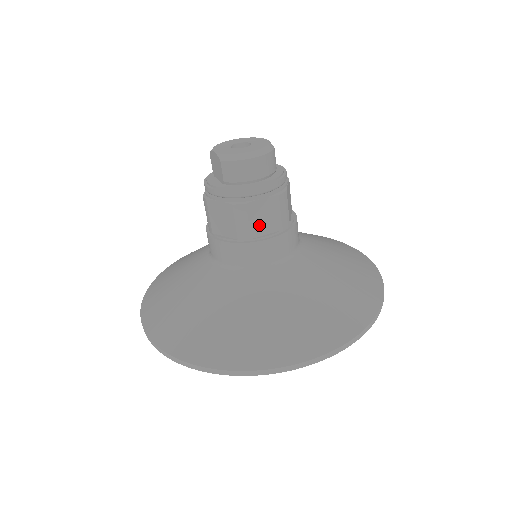
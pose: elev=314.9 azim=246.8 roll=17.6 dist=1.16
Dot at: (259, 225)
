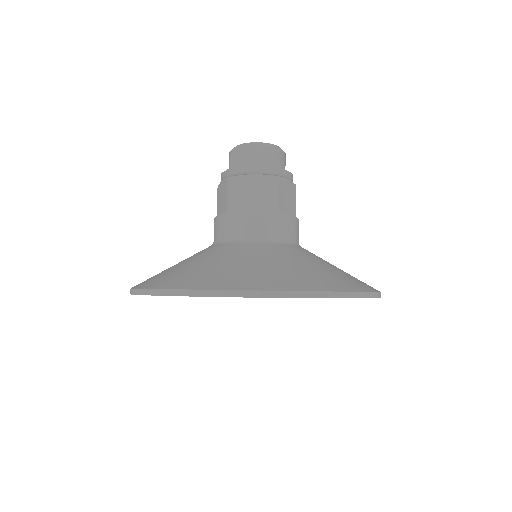
Dot at: (284, 203)
